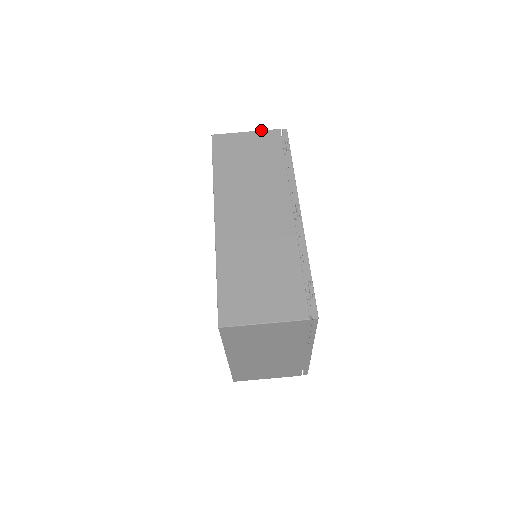
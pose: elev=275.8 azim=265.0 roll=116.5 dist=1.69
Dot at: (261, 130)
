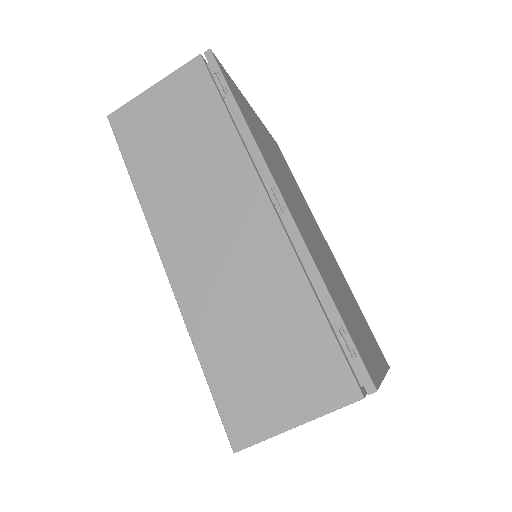
Dot at: occluded
